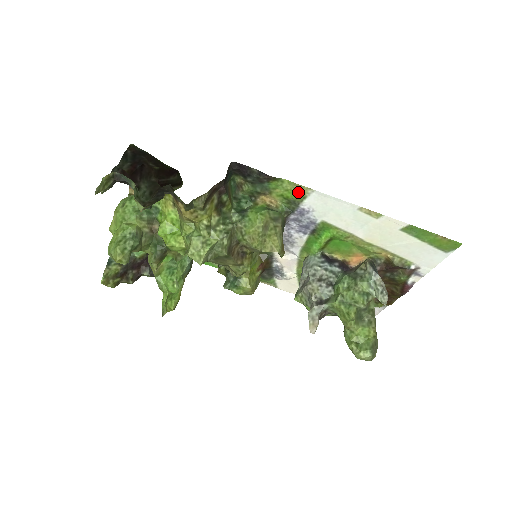
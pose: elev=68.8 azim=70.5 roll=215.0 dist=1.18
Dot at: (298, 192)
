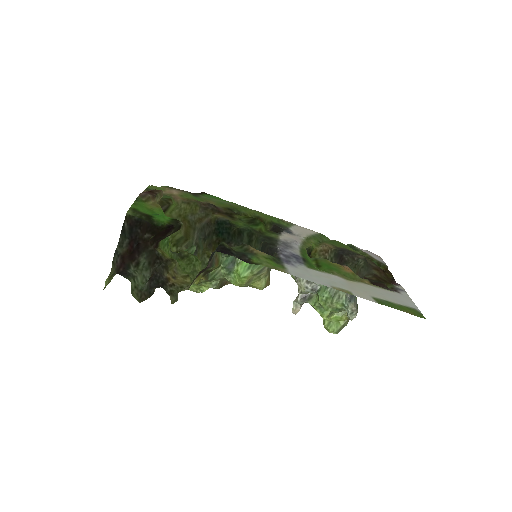
Dot at: (277, 267)
